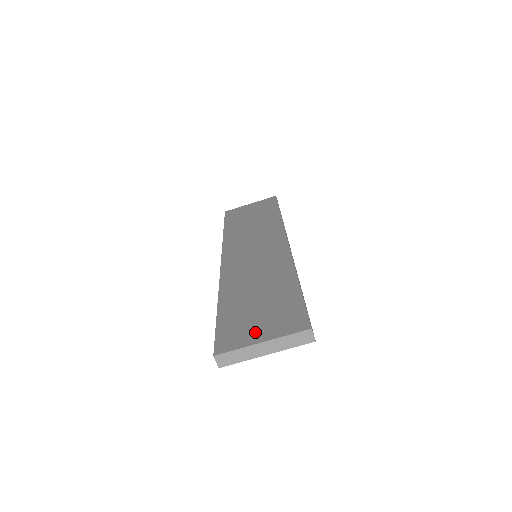
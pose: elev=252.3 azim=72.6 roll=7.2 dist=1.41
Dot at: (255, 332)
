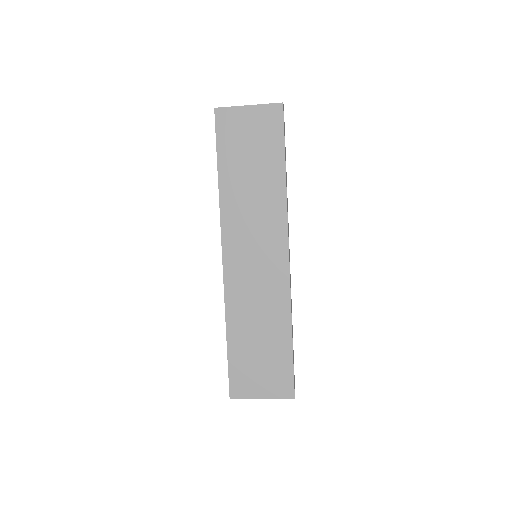
Dot at: (257, 387)
